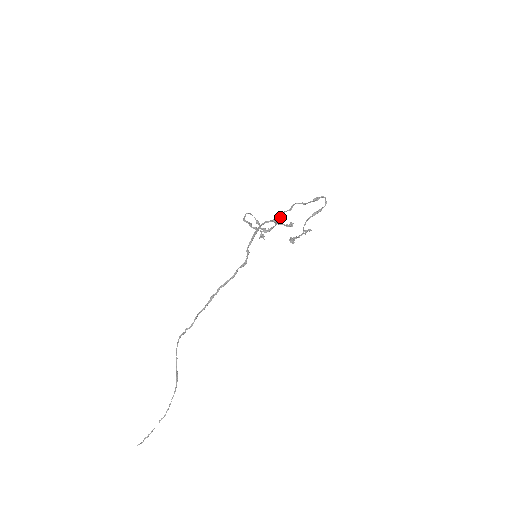
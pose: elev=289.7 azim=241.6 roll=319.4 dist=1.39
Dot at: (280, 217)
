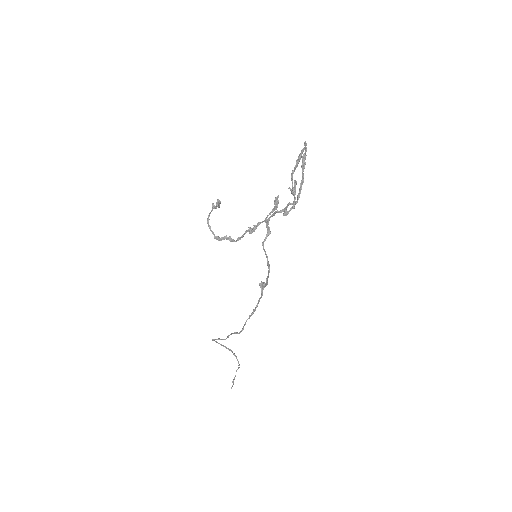
Dot at: (271, 216)
